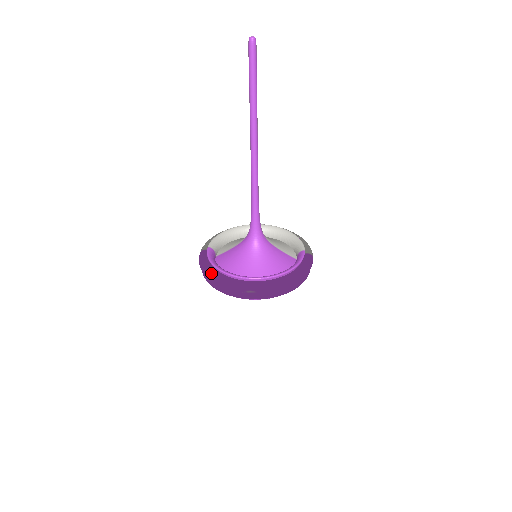
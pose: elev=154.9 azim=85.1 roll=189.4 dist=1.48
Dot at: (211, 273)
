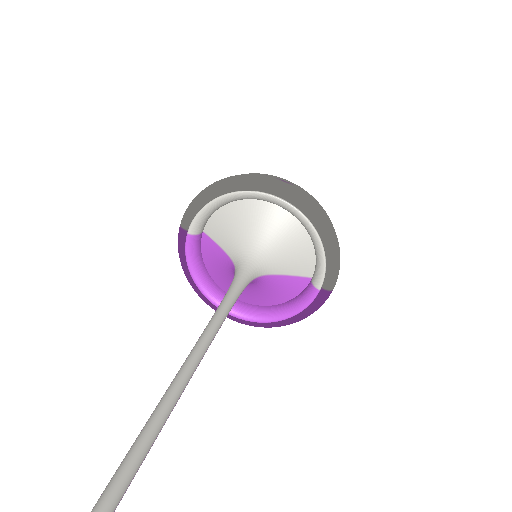
Dot at: (189, 281)
